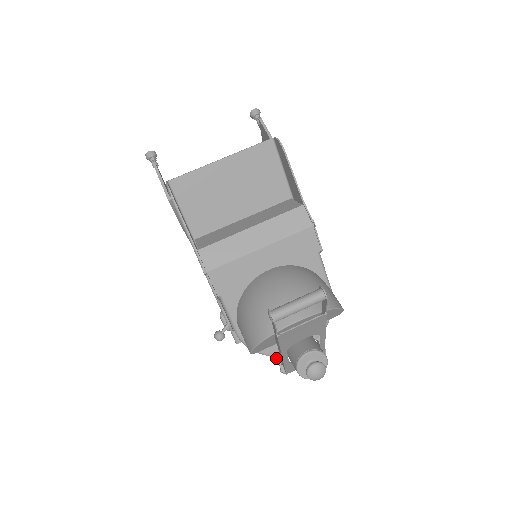
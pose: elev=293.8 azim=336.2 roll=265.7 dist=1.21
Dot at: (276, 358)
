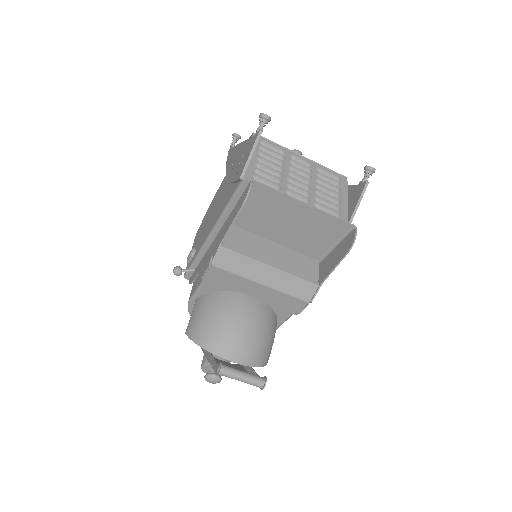
Dot at: occluded
